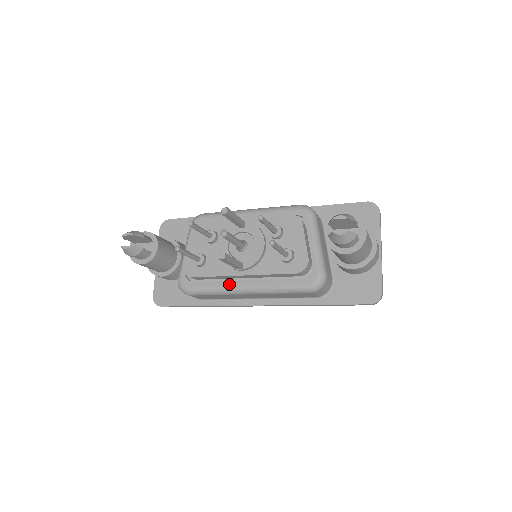
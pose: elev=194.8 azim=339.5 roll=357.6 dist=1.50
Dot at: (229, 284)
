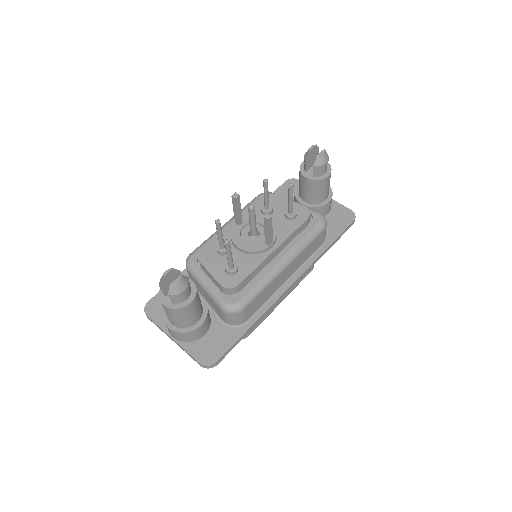
Dot at: (269, 269)
